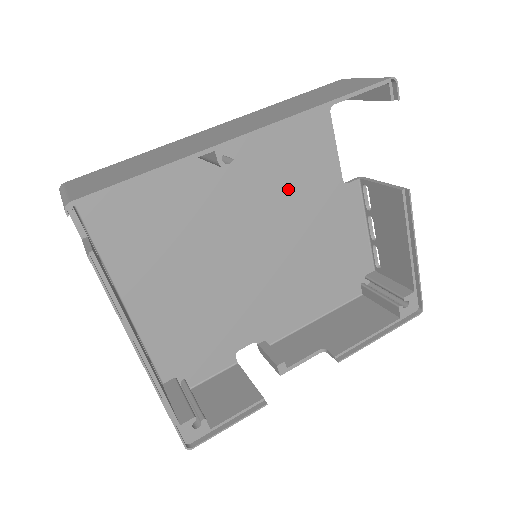
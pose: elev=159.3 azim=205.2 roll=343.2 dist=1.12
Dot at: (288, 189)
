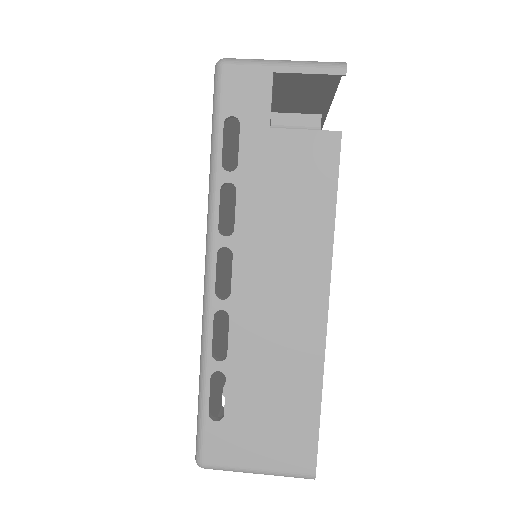
Dot at: occluded
